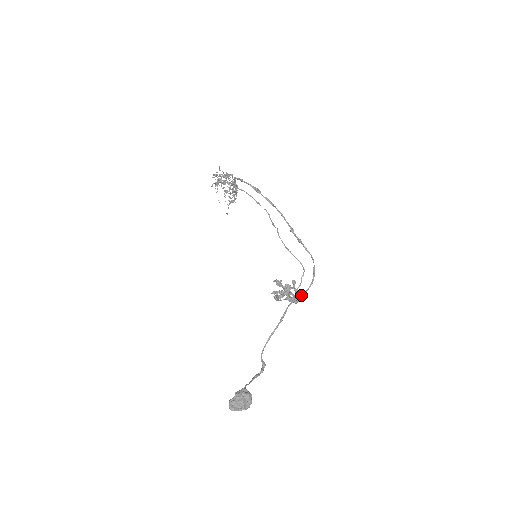
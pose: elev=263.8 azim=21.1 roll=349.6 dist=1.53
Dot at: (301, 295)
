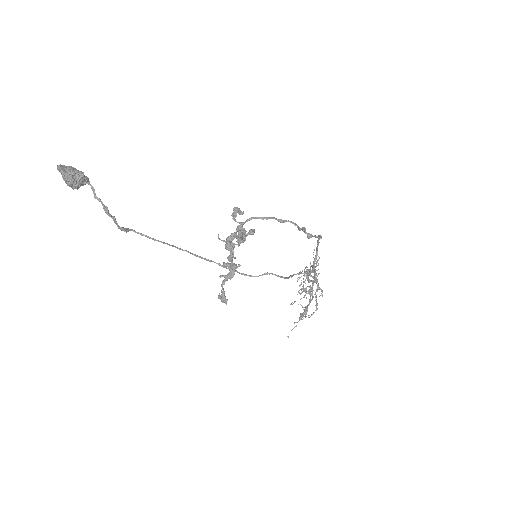
Dot at: (241, 227)
